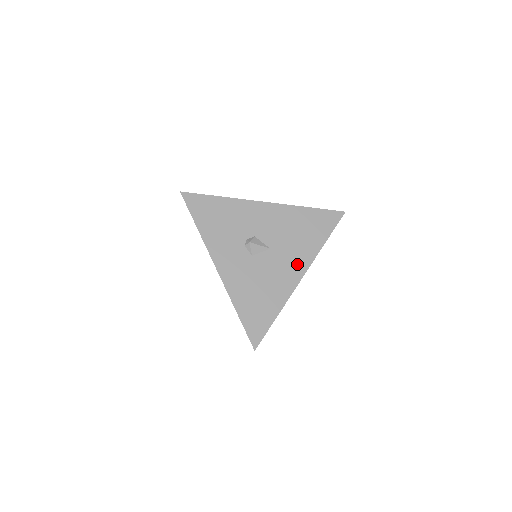
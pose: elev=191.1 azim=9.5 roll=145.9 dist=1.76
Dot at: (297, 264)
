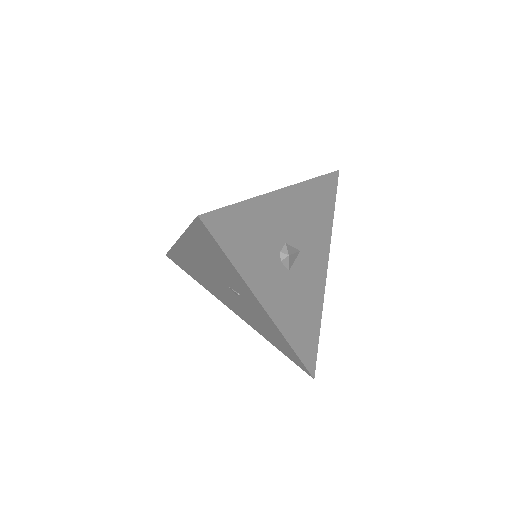
Dot at: (321, 256)
